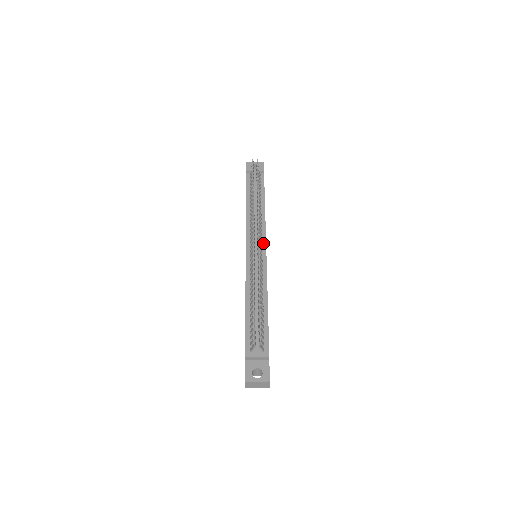
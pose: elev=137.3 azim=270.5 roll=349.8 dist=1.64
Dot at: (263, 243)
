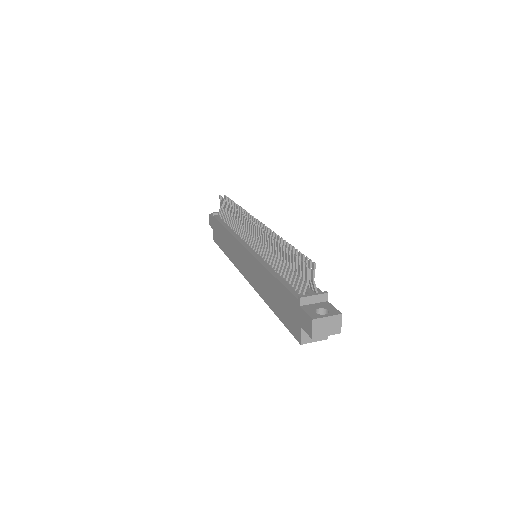
Dot at: occluded
